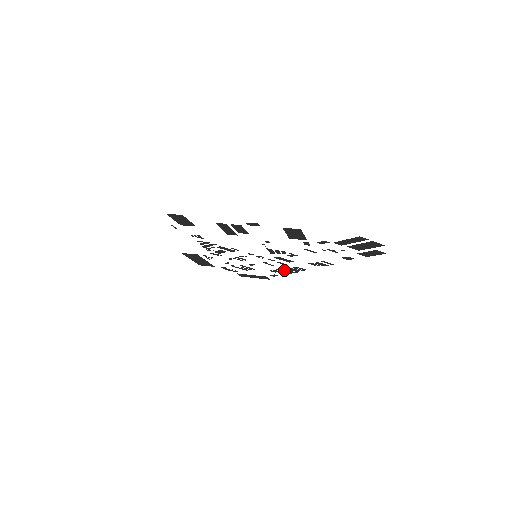
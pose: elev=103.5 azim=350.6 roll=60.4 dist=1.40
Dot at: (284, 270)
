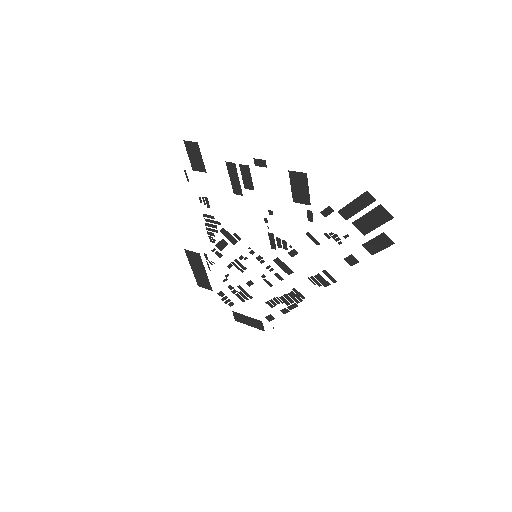
Dot at: occluded
